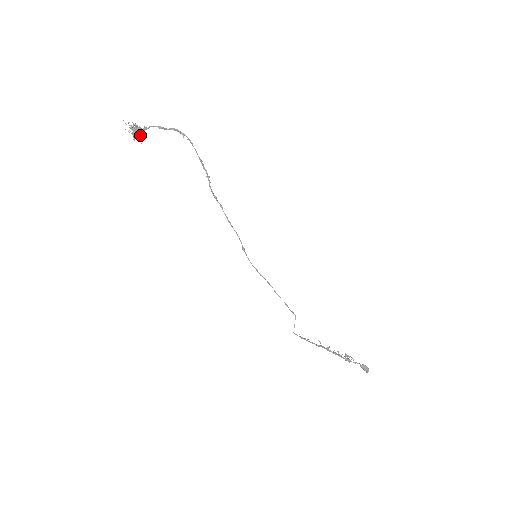
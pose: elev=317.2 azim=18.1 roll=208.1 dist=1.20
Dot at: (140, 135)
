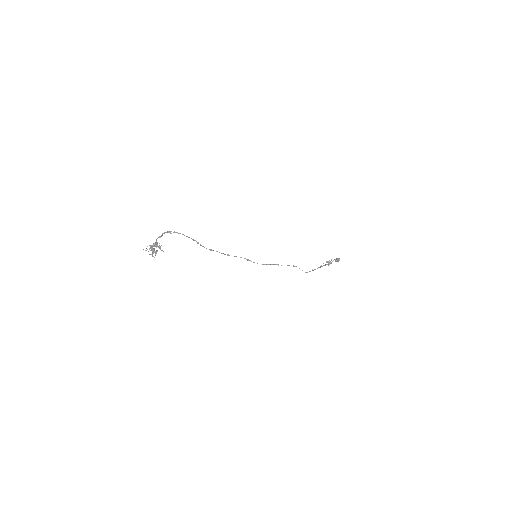
Dot at: (159, 247)
